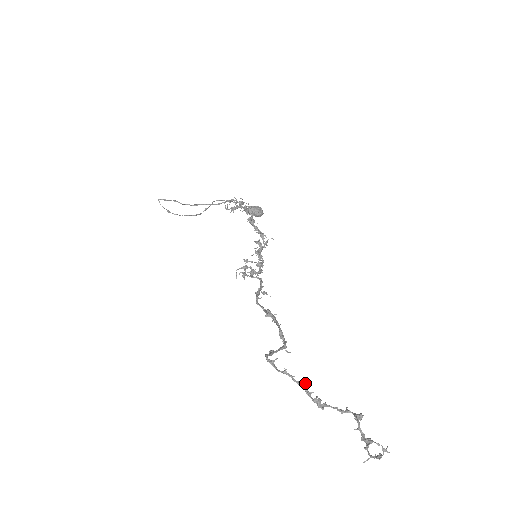
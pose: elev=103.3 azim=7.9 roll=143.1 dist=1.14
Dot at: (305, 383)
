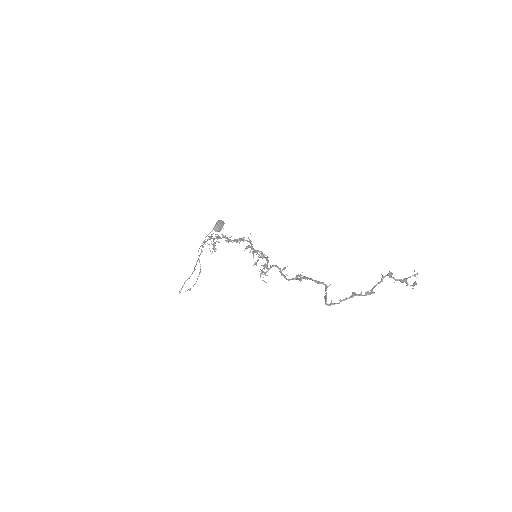
Dot at: (354, 293)
